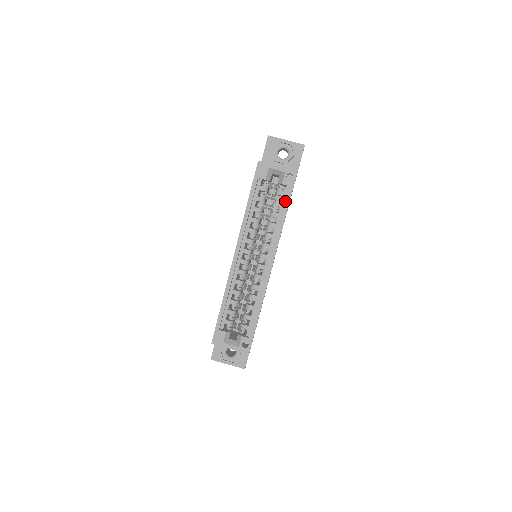
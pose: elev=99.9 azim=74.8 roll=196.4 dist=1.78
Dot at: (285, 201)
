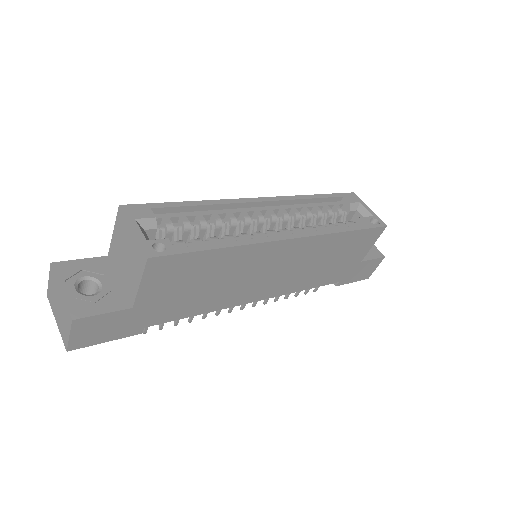
Dot at: occluded
